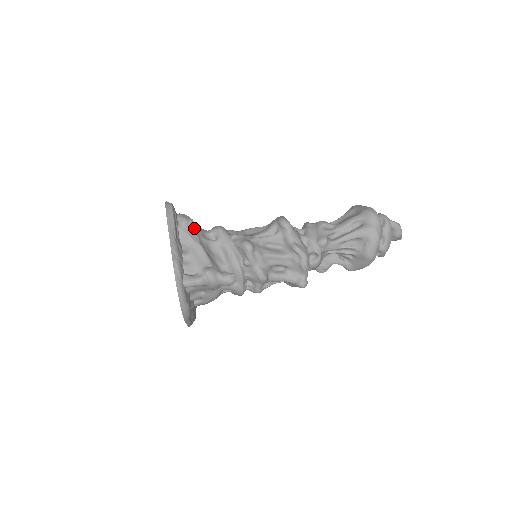
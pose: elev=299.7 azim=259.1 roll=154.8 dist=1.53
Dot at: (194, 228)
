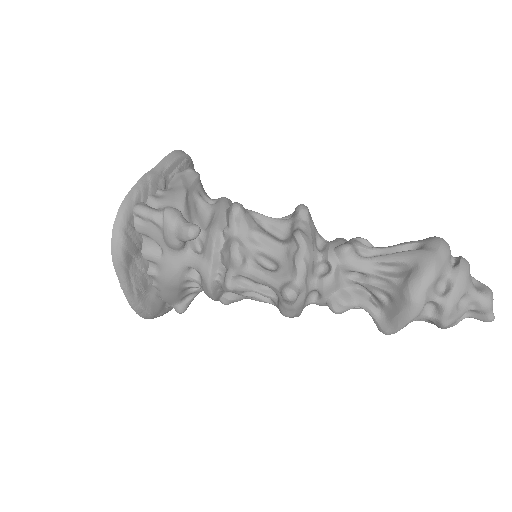
Dot at: (194, 179)
